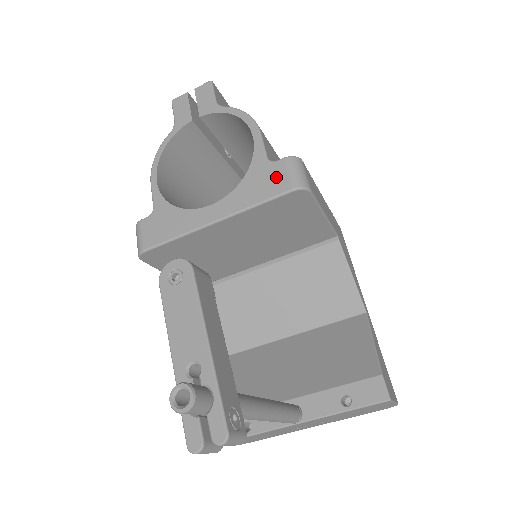
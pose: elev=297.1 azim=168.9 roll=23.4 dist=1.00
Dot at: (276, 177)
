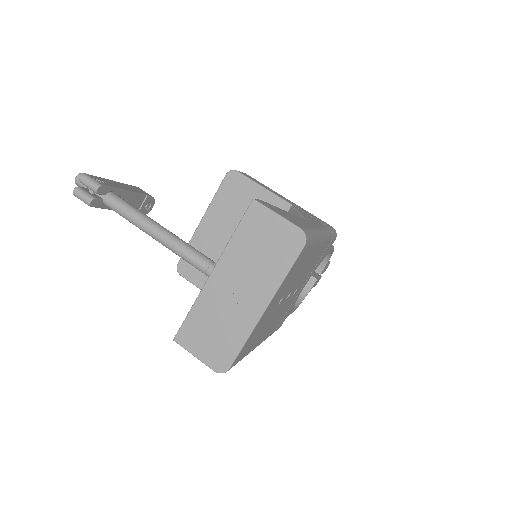
Dot at: occluded
